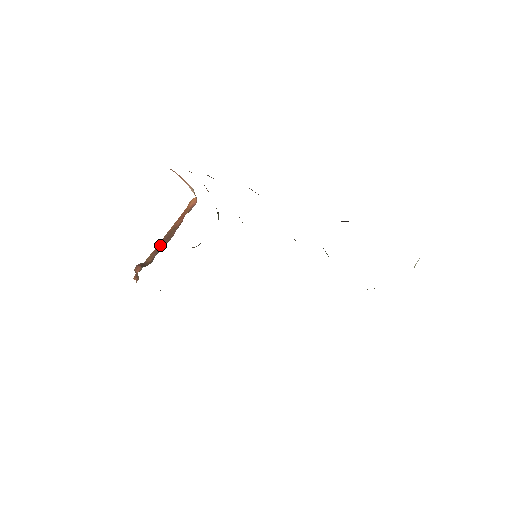
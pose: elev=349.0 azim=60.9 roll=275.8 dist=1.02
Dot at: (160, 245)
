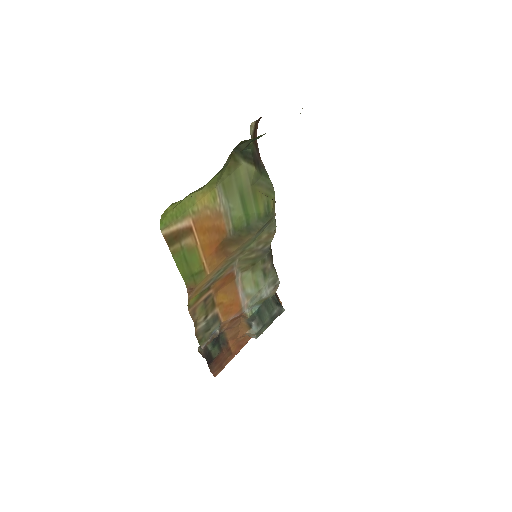
Dot at: occluded
